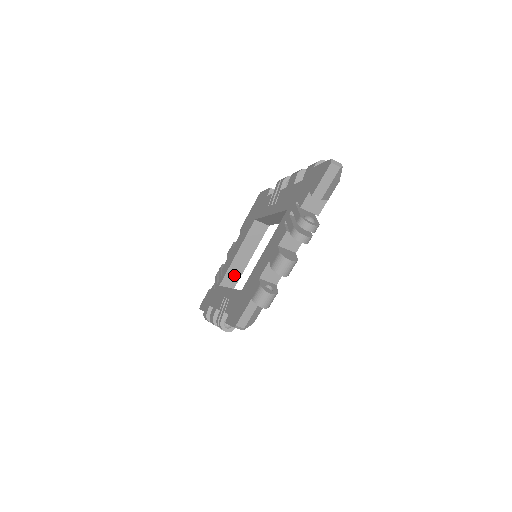
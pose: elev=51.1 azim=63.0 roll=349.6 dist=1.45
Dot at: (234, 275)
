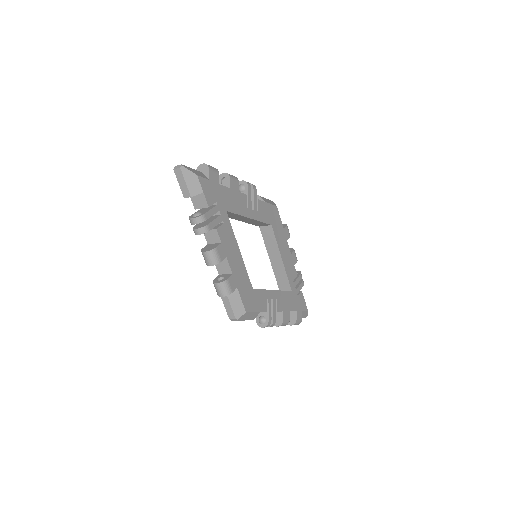
Dot at: (282, 278)
